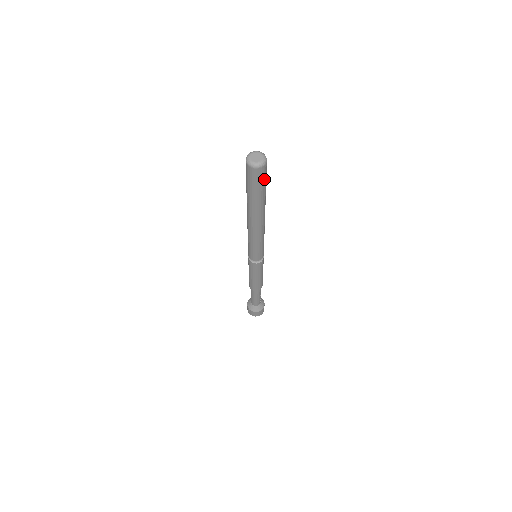
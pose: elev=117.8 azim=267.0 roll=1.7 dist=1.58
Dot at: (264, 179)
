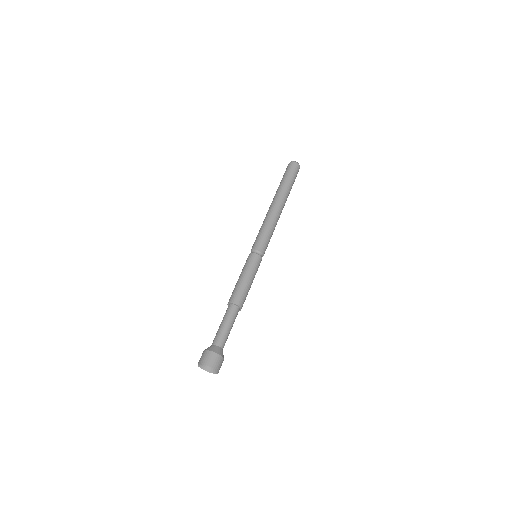
Dot at: (294, 173)
